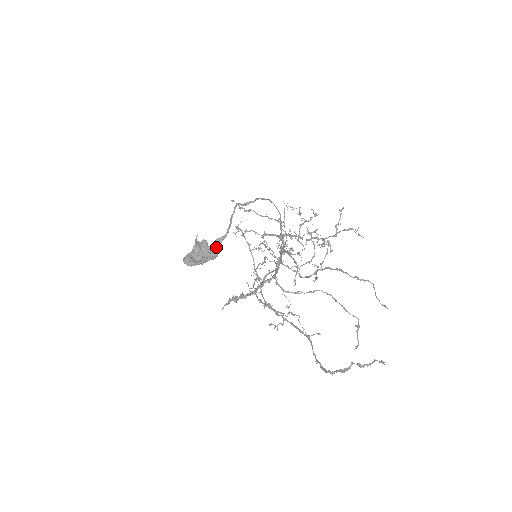
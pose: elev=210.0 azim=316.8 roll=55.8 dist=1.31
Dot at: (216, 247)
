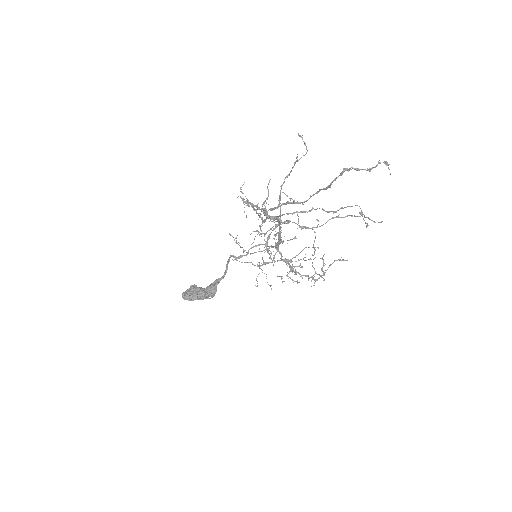
Dot at: (214, 286)
